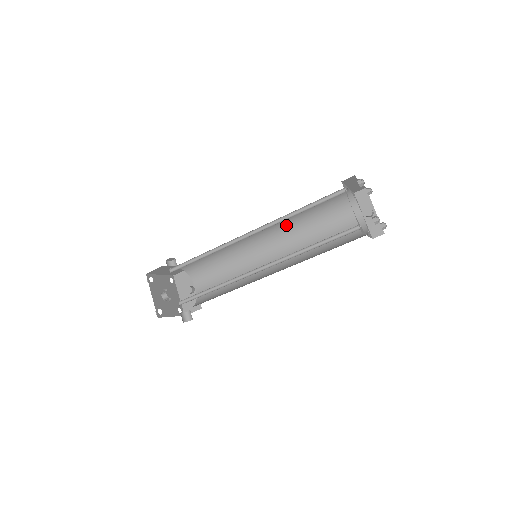
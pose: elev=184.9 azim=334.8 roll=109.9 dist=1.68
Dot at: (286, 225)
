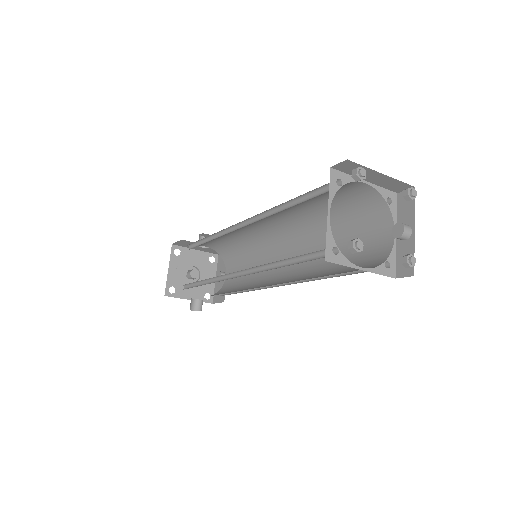
Dot at: (302, 223)
